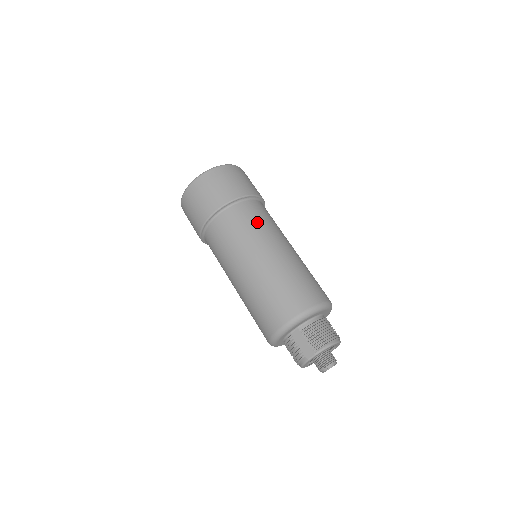
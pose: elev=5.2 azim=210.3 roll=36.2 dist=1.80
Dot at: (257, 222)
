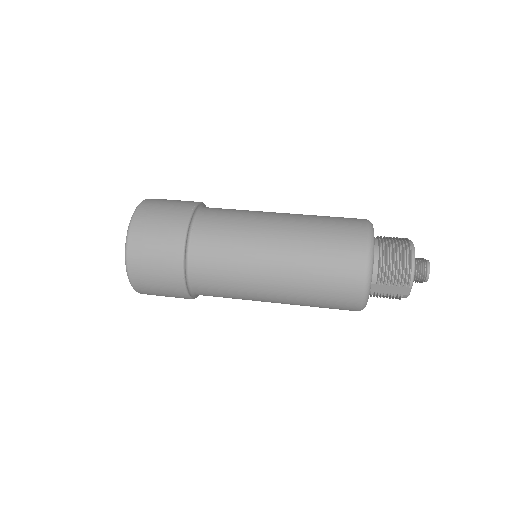
Dot at: (226, 247)
